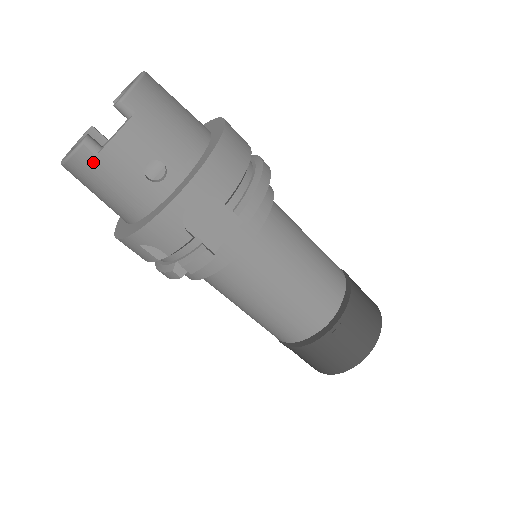
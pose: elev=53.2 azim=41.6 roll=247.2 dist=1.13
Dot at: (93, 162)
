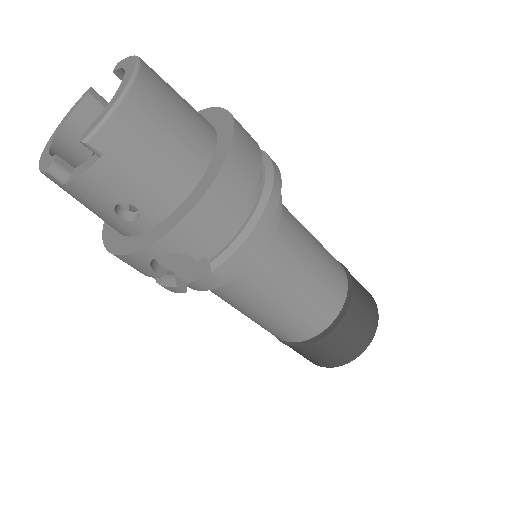
Dot at: (62, 186)
